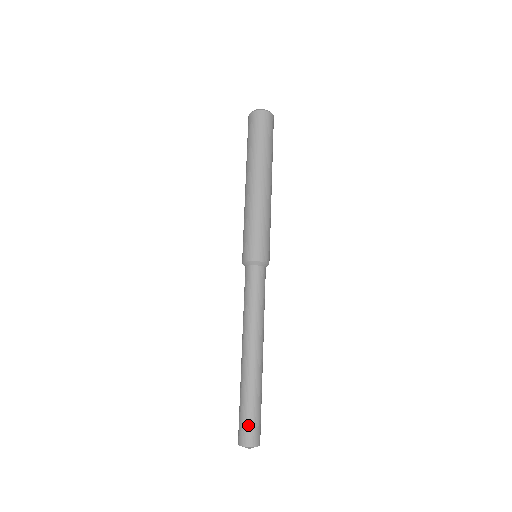
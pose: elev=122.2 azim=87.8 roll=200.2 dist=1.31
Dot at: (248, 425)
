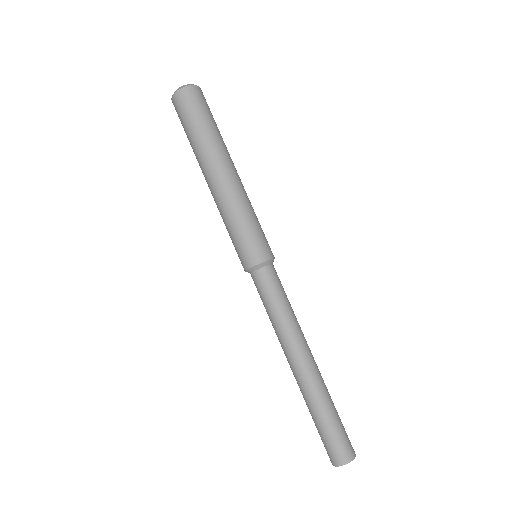
Dot at: (334, 442)
